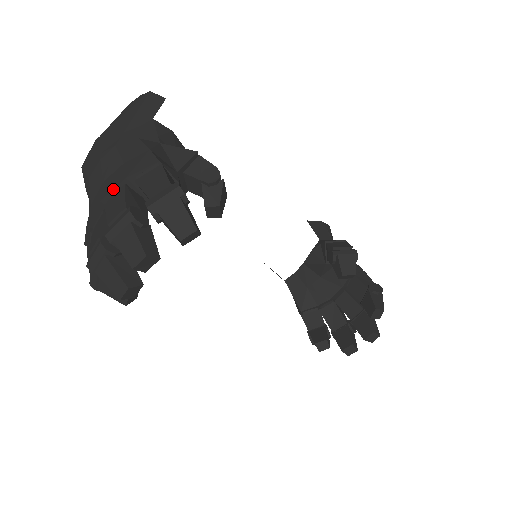
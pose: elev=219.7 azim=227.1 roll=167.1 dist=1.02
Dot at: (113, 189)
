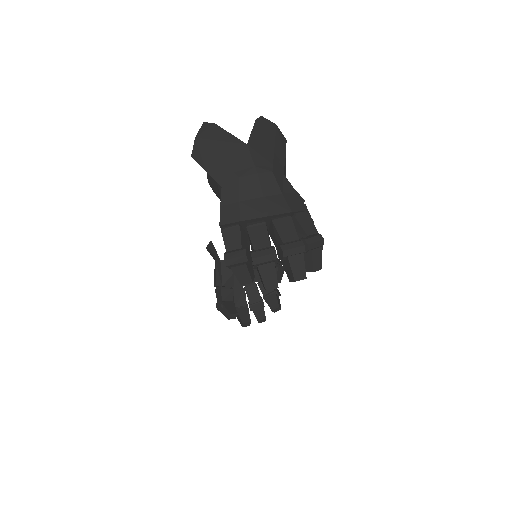
Dot at: (281, 214)
